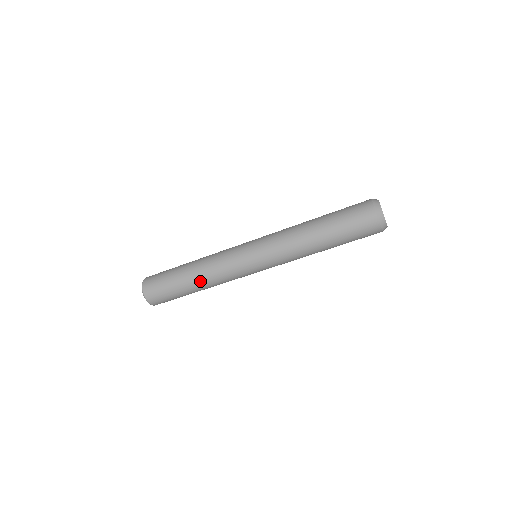
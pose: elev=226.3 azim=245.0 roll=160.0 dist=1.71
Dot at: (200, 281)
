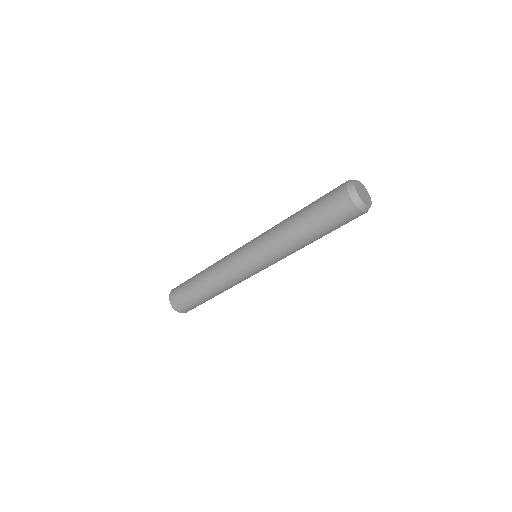
Dot at: (207, 281)
